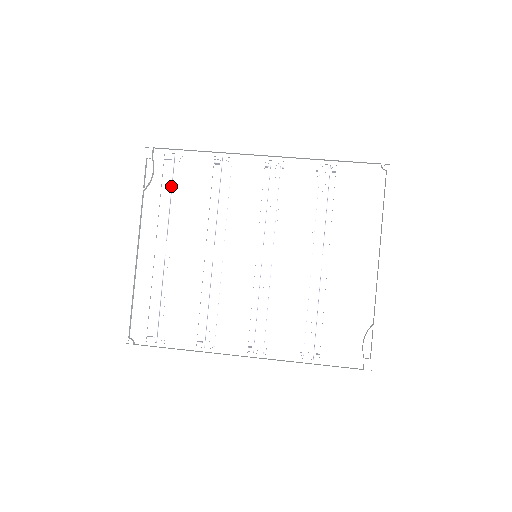
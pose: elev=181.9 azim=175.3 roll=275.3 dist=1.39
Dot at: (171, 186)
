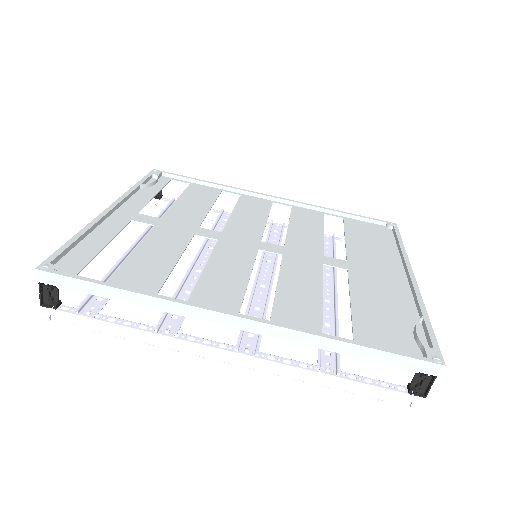
Dot at: (164, 211)
